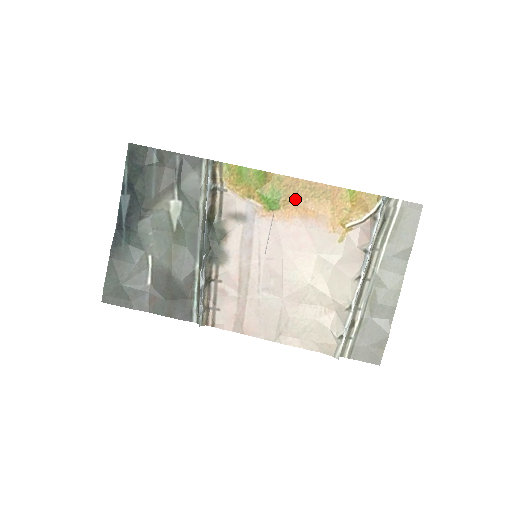
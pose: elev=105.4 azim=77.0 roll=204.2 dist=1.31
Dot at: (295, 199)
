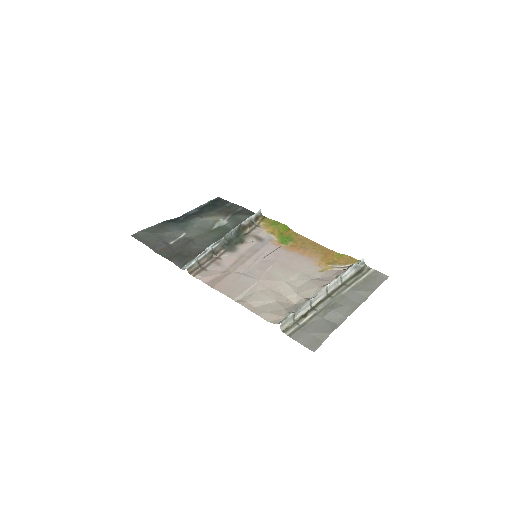
Dot at: (301, 245)
